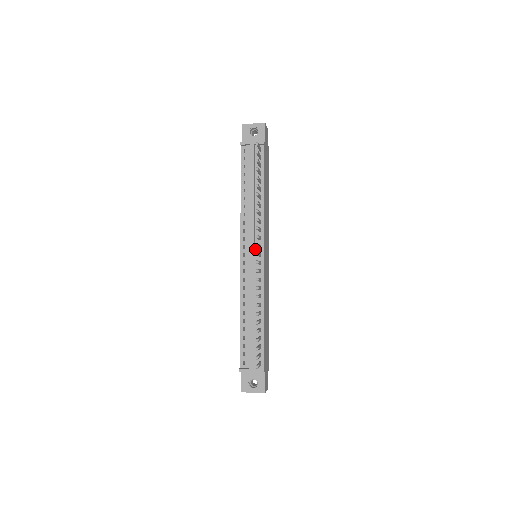
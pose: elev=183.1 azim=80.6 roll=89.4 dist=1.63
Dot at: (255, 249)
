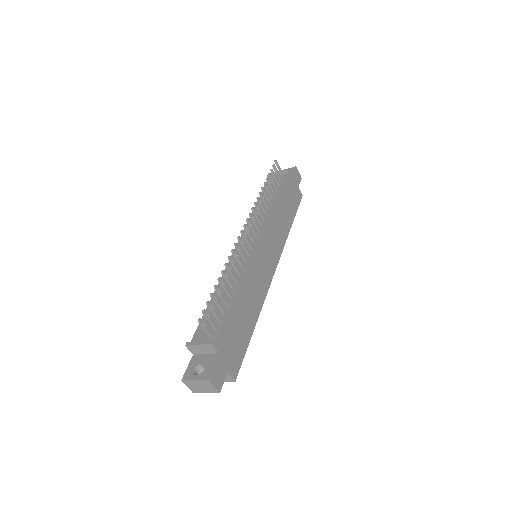
Dot at: occluded
